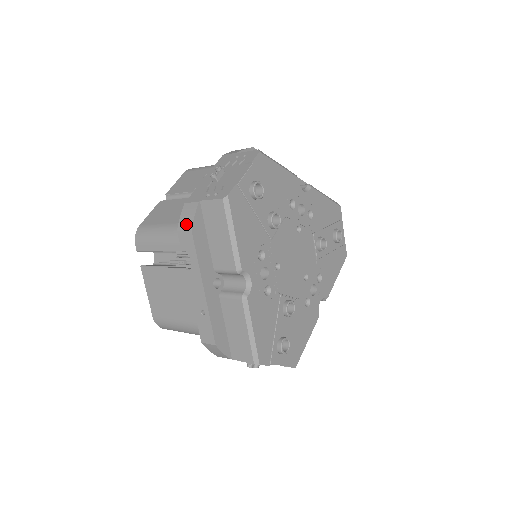
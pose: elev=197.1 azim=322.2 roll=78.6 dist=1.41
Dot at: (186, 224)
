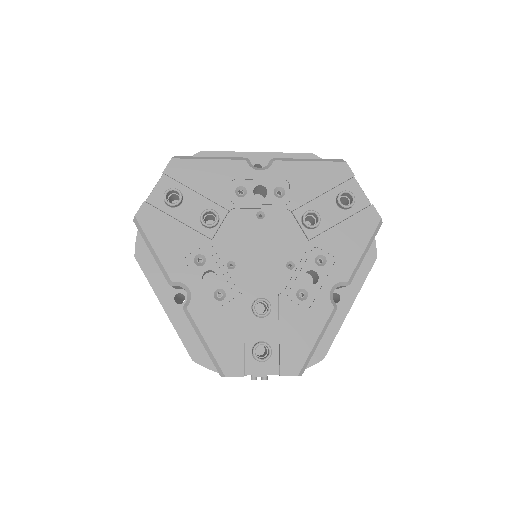
Dot at: occluded
